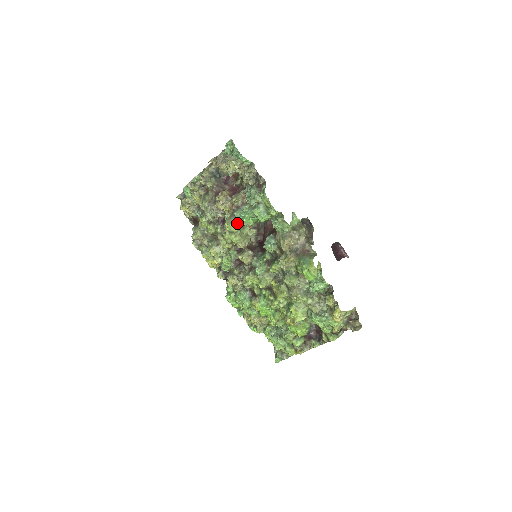
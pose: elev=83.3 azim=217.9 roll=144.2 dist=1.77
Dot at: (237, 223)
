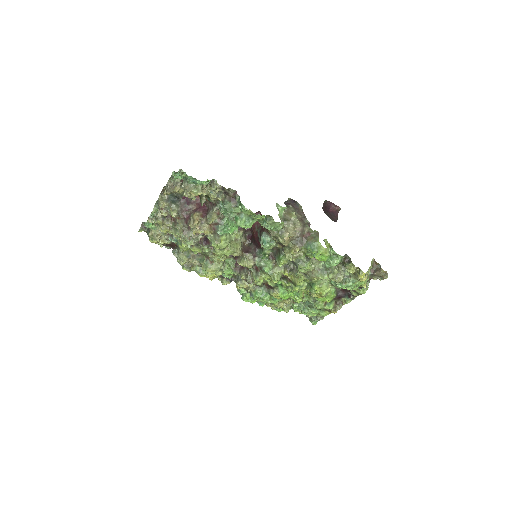
Dot at: (224, 240)
